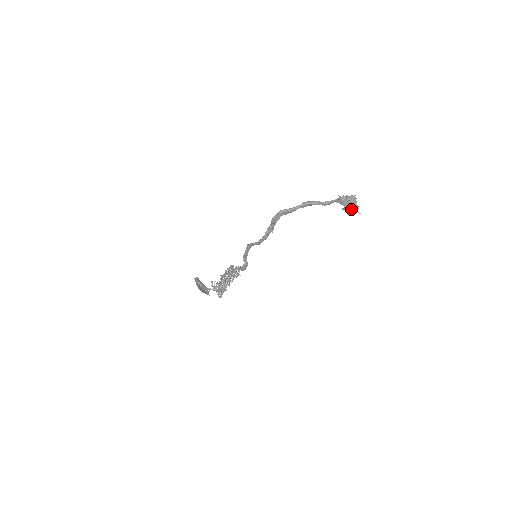
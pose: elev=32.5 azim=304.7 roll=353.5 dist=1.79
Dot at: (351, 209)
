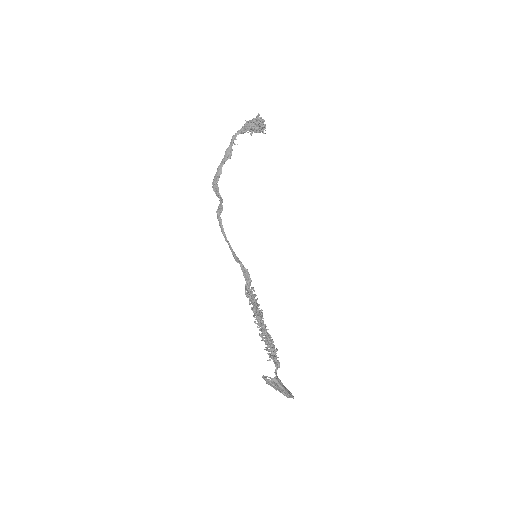
Dot at: (254, 123)
